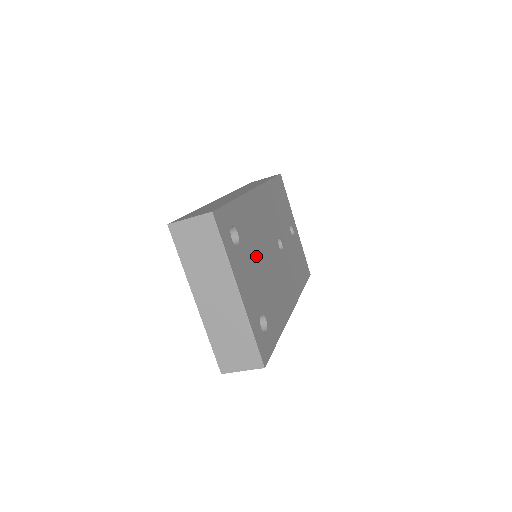
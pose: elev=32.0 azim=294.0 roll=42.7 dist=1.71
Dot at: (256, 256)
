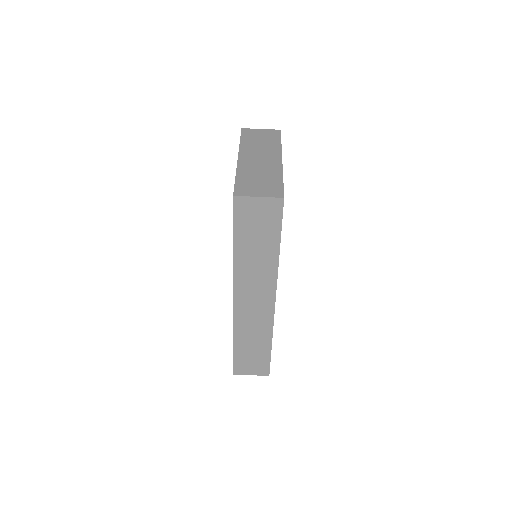
Dot at: occluded
